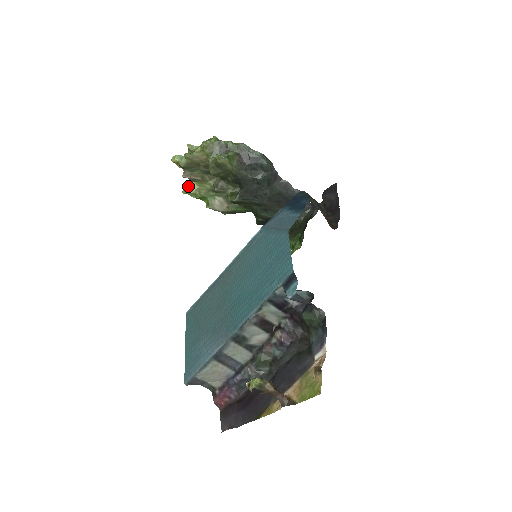
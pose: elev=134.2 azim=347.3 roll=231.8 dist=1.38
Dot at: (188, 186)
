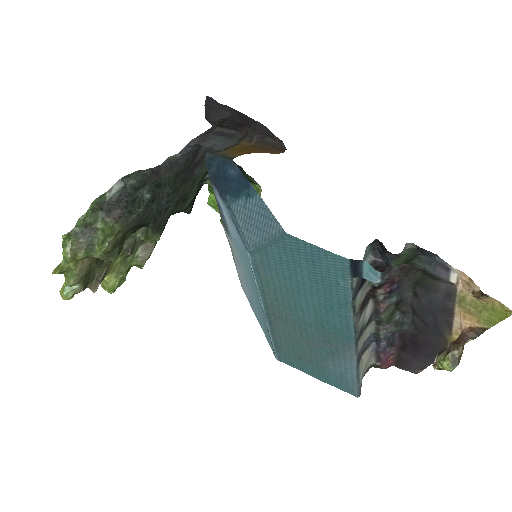
Dot at: (107, 286)
